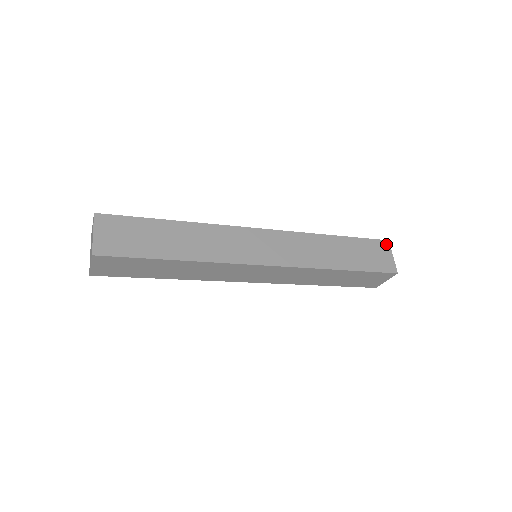
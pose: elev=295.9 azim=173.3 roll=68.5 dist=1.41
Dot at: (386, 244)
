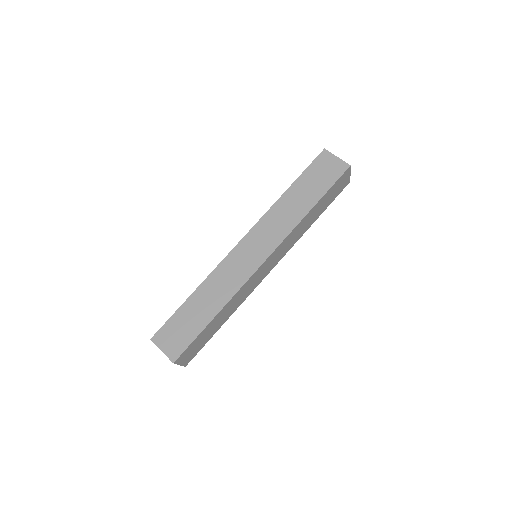
Dot at: (325, 154)
